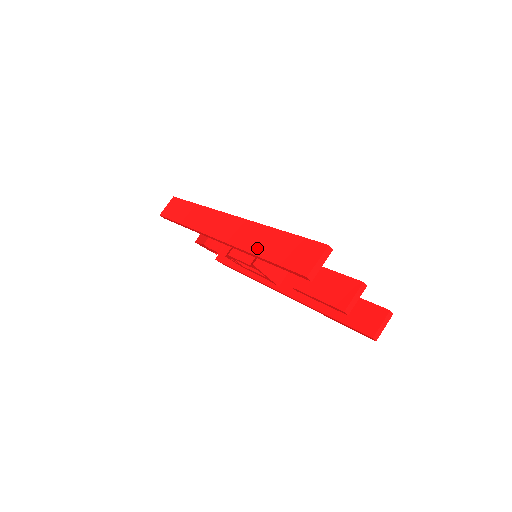
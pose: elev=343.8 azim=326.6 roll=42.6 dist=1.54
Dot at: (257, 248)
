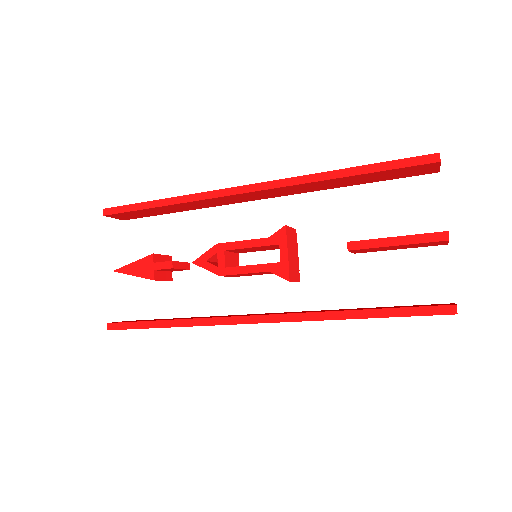
Dot at: occluded
